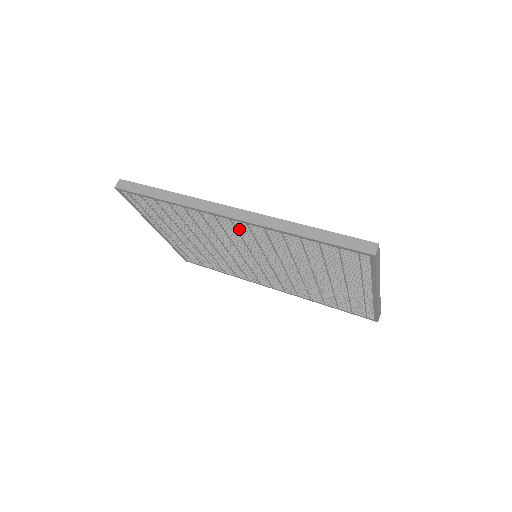
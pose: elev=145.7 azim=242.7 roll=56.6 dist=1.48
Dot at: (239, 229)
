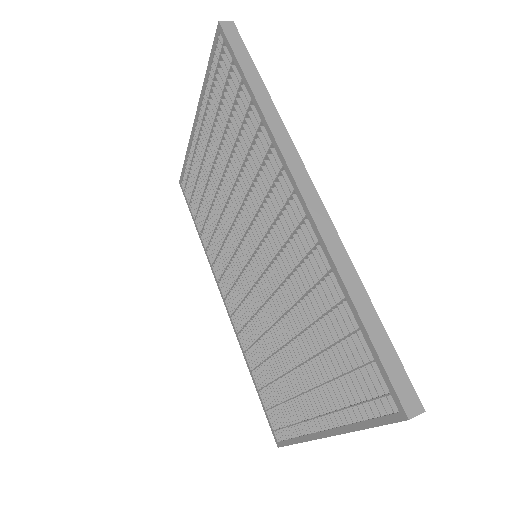
Dot at: (286, 211)
